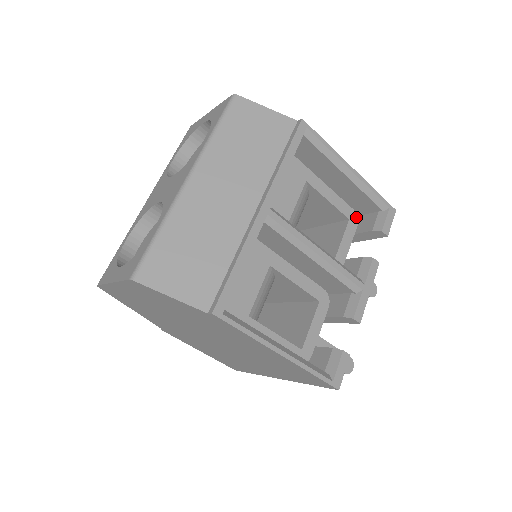
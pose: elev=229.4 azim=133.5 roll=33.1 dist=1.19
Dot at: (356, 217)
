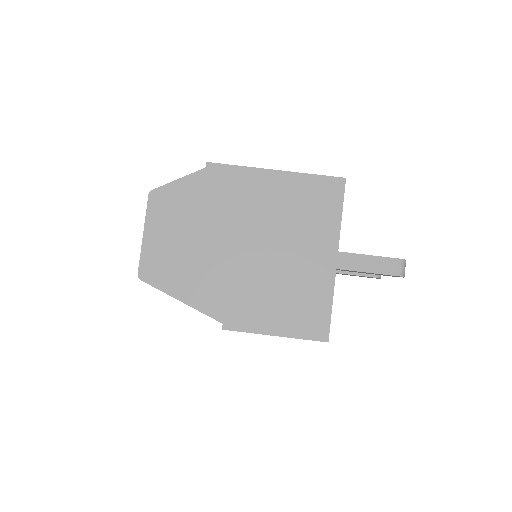
Dot at: occluded
